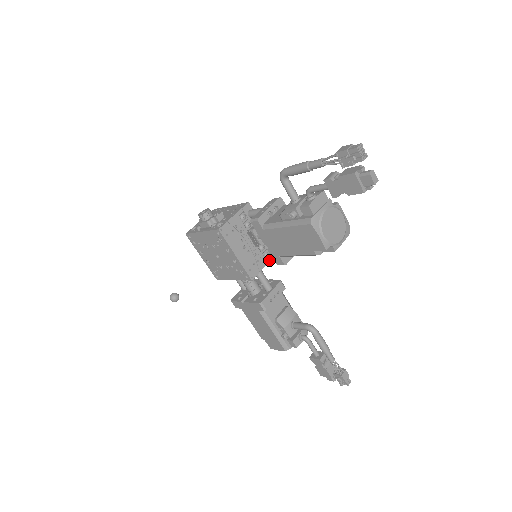
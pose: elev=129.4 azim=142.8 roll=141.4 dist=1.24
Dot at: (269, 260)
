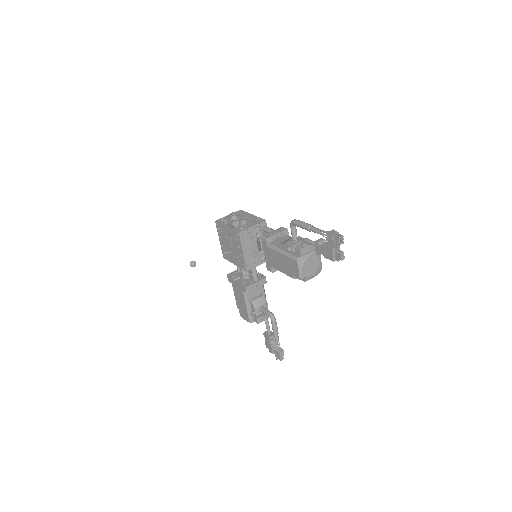
Dot at: (263, 262)
